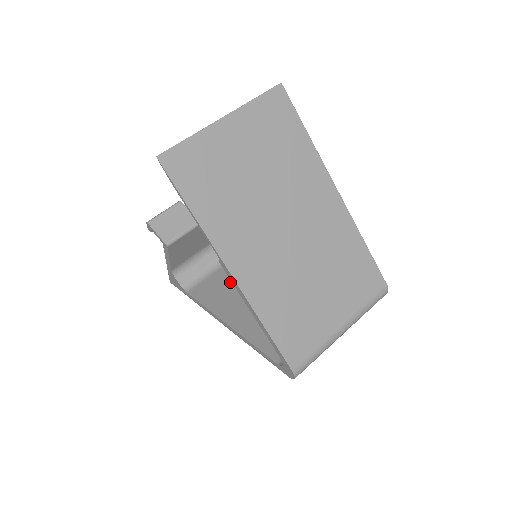
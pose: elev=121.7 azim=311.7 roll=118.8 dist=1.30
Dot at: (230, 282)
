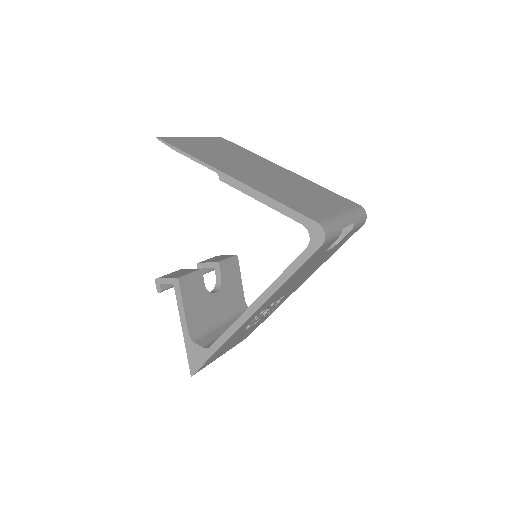
Dot at: occluded
